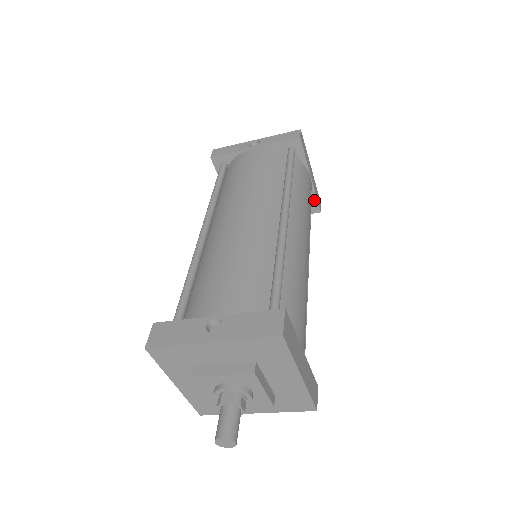
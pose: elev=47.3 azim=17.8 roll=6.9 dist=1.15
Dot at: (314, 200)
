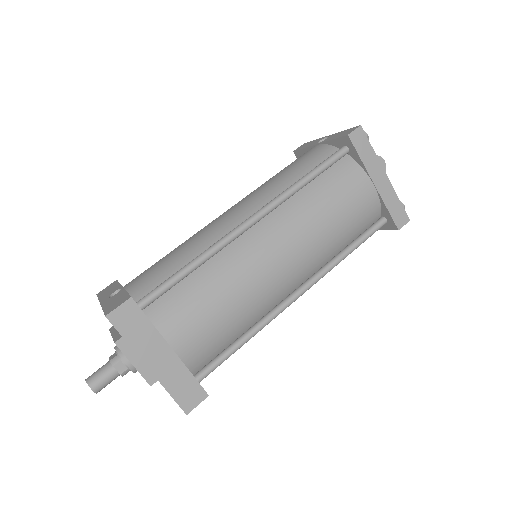
Dot at: (387, 213)
